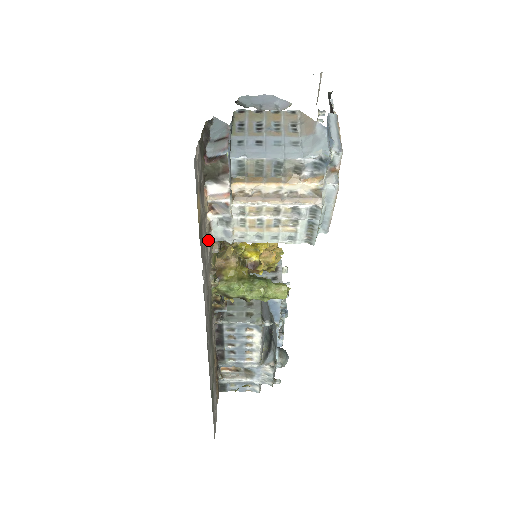
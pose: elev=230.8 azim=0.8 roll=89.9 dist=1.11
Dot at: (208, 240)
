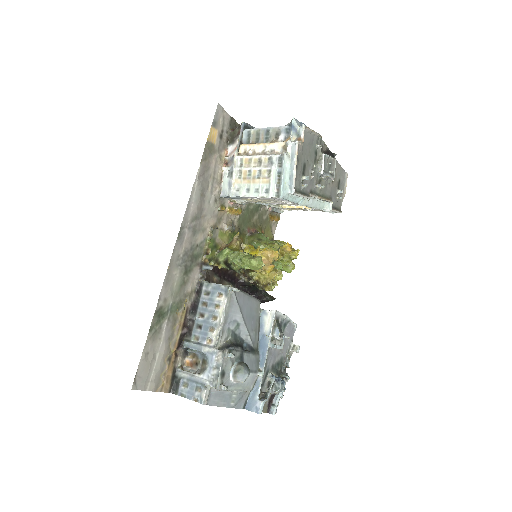
Dot at: (217, 187)
